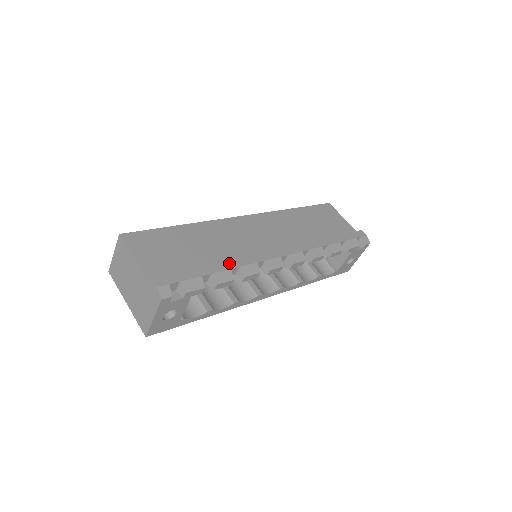
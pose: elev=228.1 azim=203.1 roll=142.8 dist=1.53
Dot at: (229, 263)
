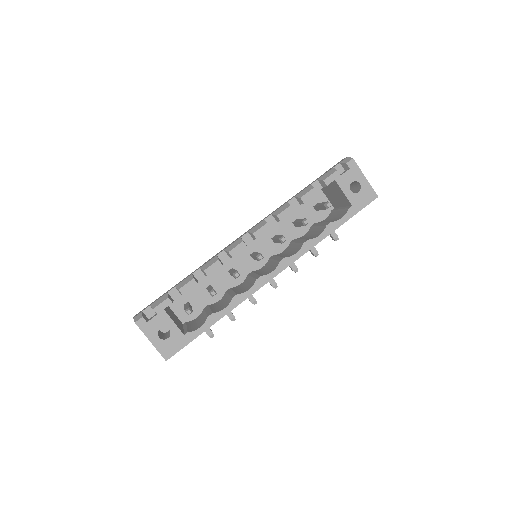
Dot at: (193, 272)
